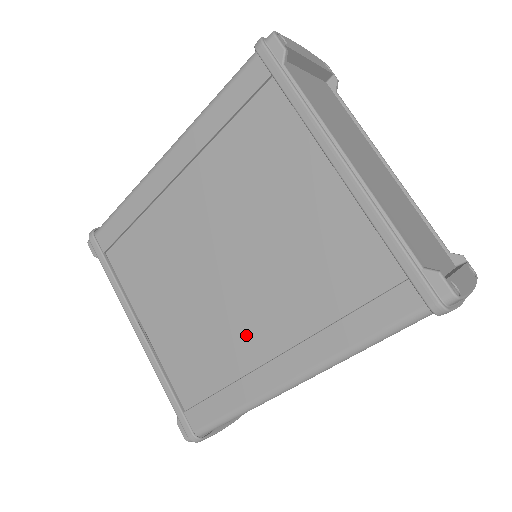
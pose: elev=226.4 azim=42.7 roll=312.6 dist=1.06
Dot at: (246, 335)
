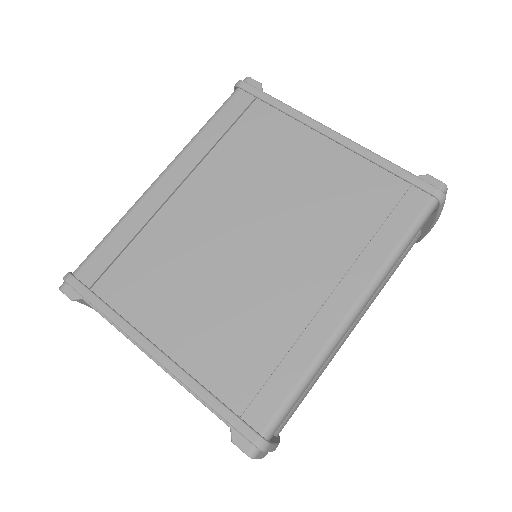
Dot at: (291, 293)
